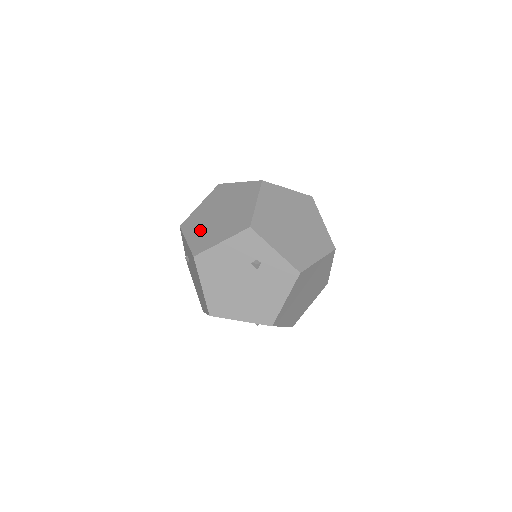
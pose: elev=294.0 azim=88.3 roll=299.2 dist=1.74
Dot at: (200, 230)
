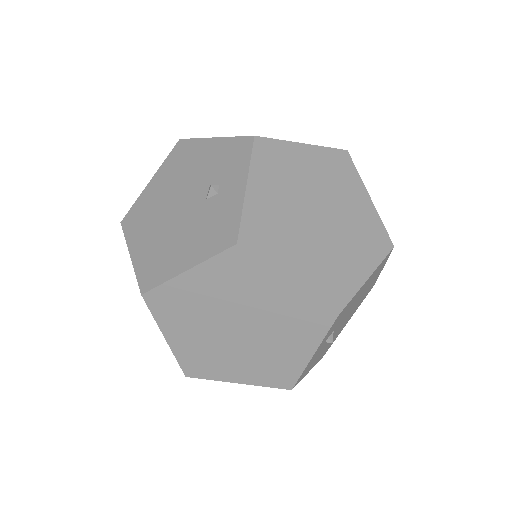
Dot at: occluded
